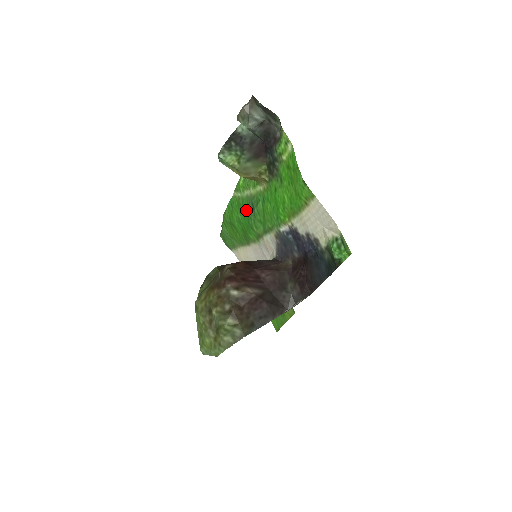
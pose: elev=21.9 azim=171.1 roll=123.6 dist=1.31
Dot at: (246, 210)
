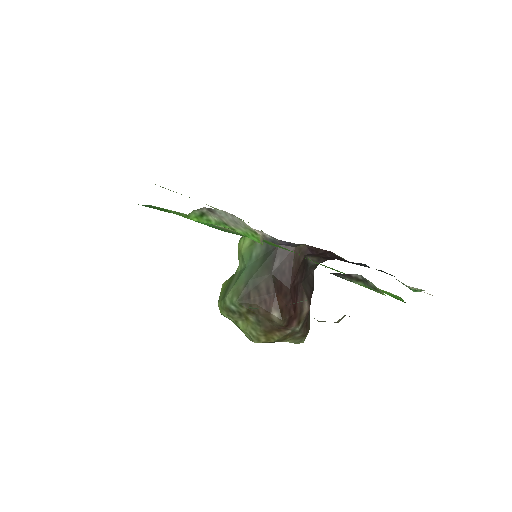
Dot at: occluded
